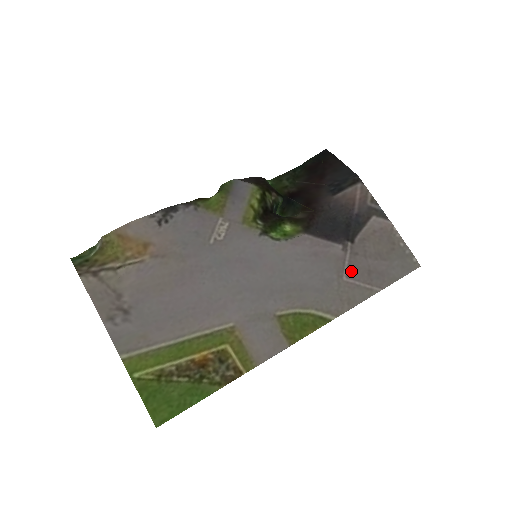
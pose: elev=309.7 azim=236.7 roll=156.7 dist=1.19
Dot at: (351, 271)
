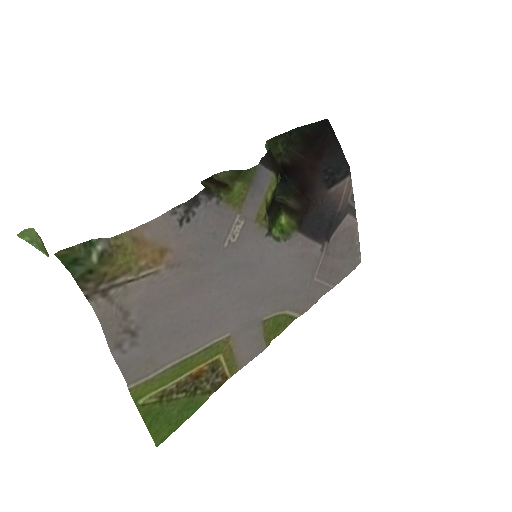
Dot at: (321, 271)
